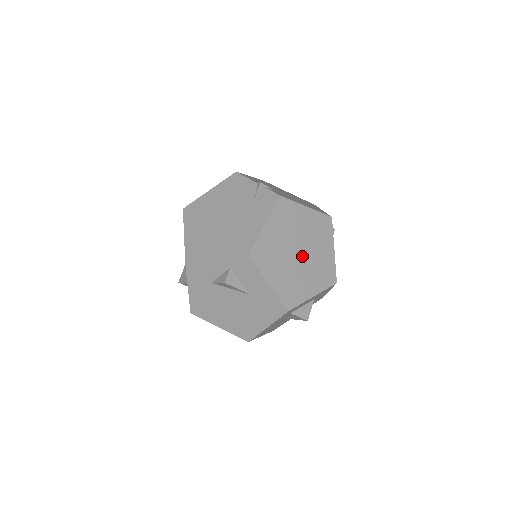
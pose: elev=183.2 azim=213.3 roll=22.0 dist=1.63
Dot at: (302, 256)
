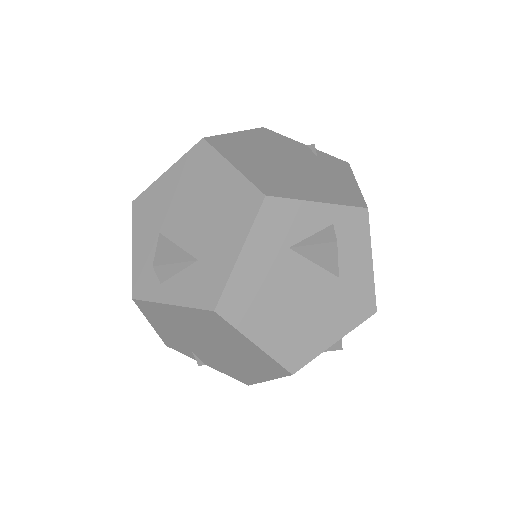
Dot at: occluded
